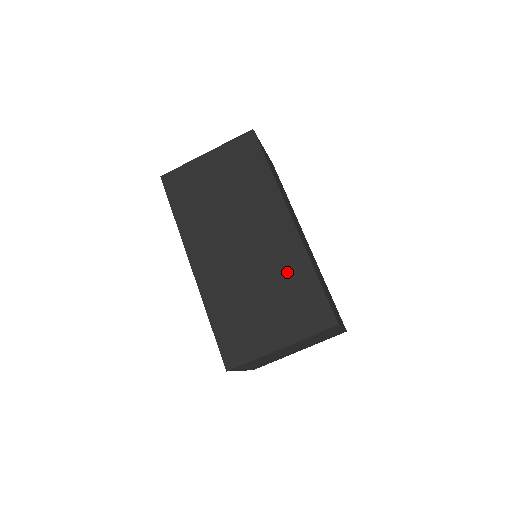
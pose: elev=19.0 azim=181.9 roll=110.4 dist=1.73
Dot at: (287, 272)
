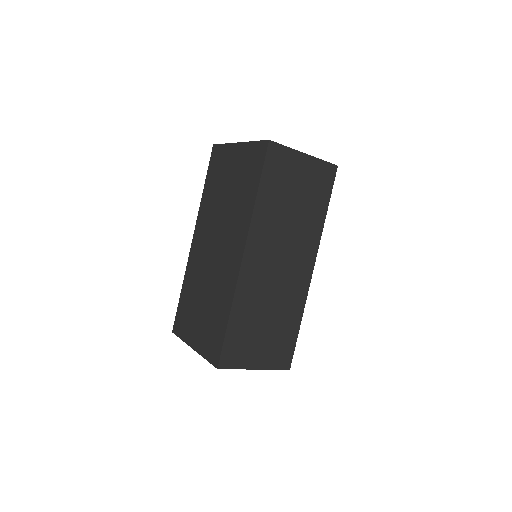
Dot at: (220, 298)
